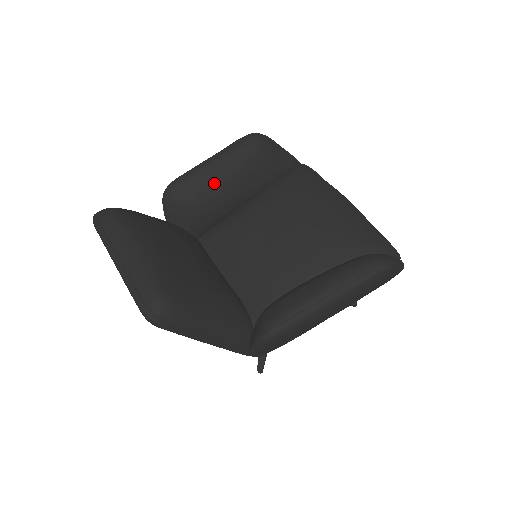
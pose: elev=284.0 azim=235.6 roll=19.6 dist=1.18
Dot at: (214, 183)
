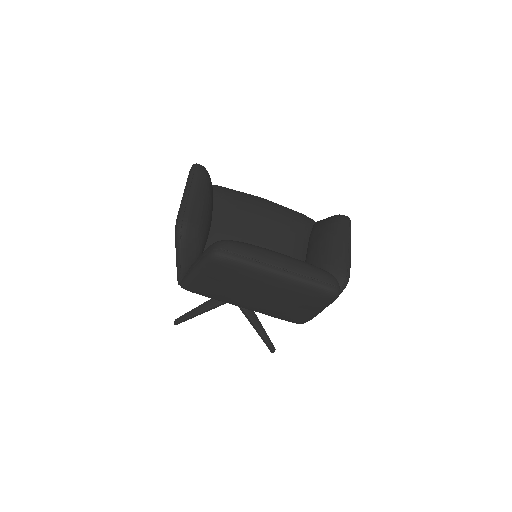
Dot at: (206, 210)
